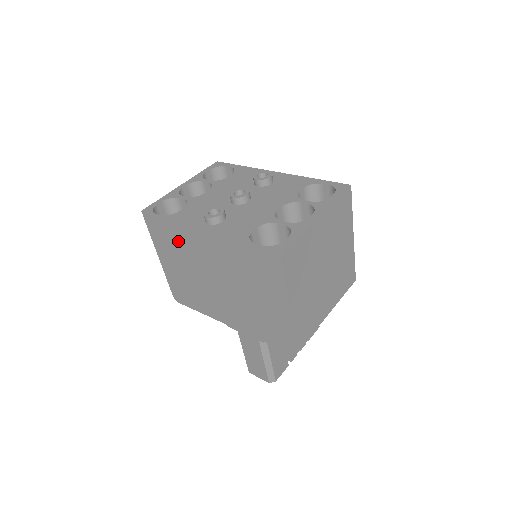
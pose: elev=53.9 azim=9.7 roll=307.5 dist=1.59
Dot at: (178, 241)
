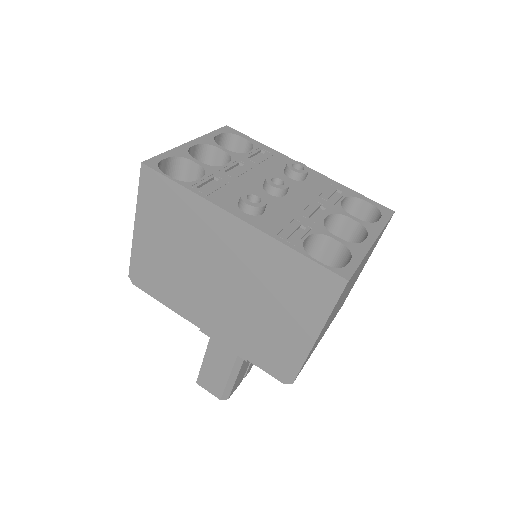
Dot at: (184, 218)
